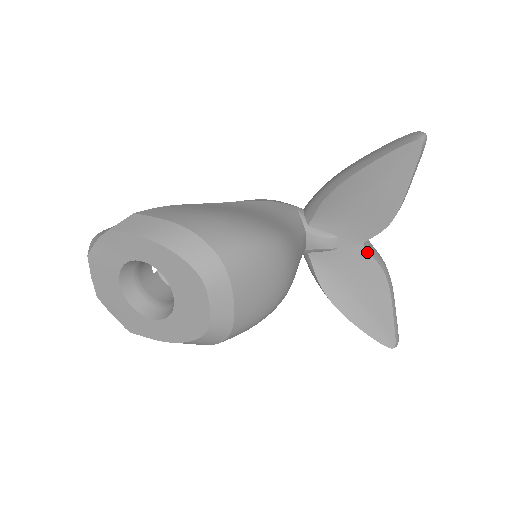
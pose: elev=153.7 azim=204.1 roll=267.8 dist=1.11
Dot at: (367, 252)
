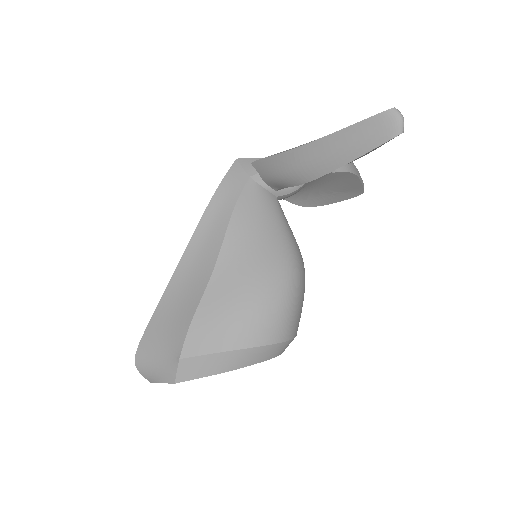
Dot at: (335, 173)
